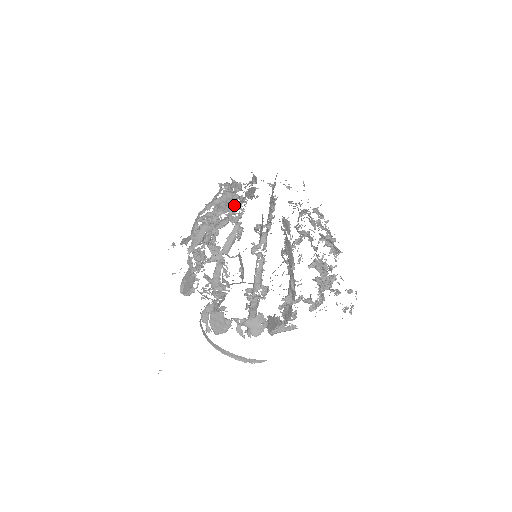
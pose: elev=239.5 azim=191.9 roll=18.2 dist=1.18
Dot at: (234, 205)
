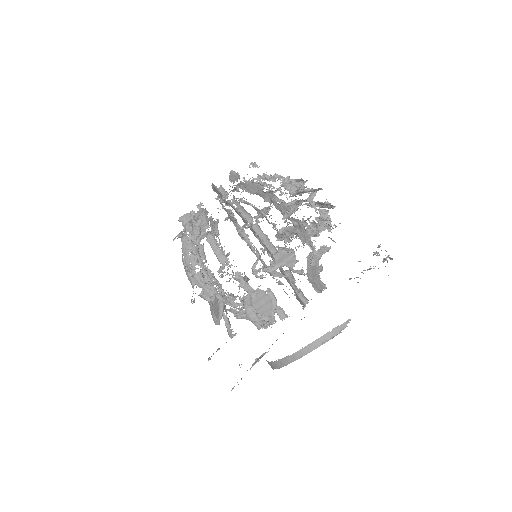
Dot at: occluded
